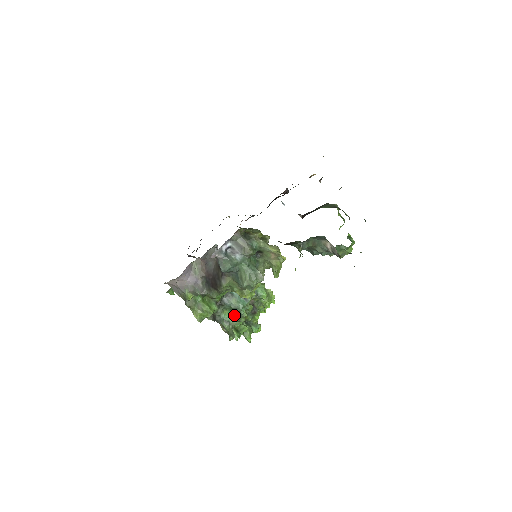
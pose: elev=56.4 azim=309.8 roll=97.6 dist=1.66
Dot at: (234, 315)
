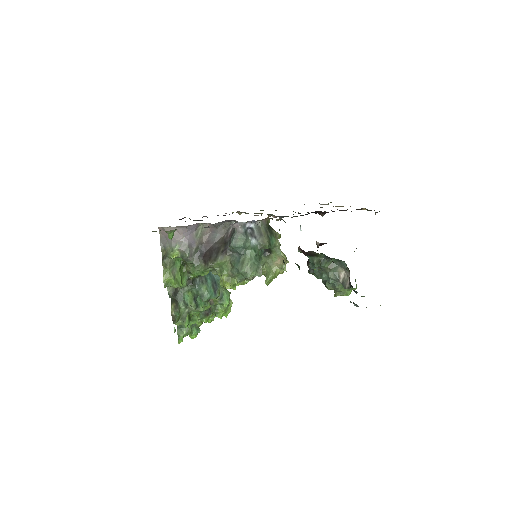
Dot at: (194, 302)
